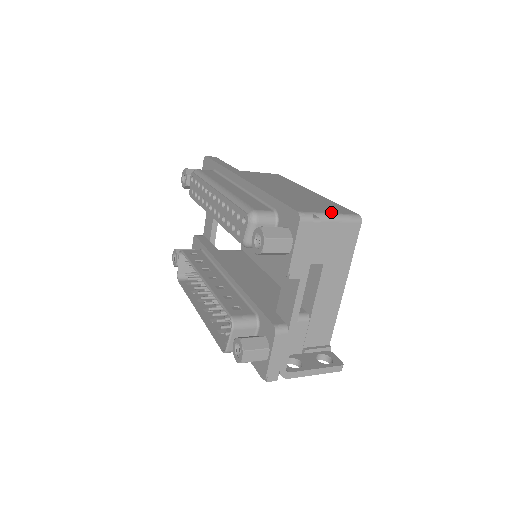
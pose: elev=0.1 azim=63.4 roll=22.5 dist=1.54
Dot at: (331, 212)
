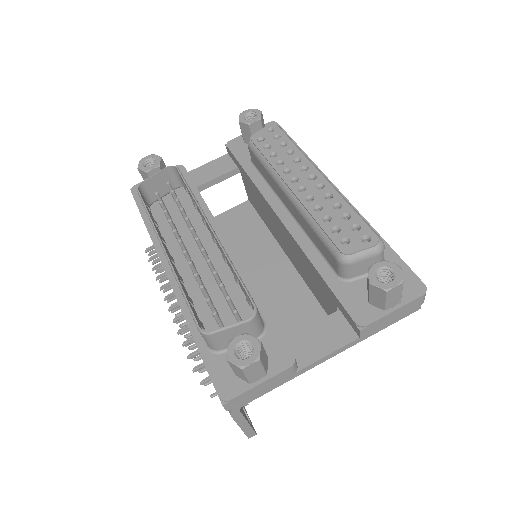
Dot at: occluded
